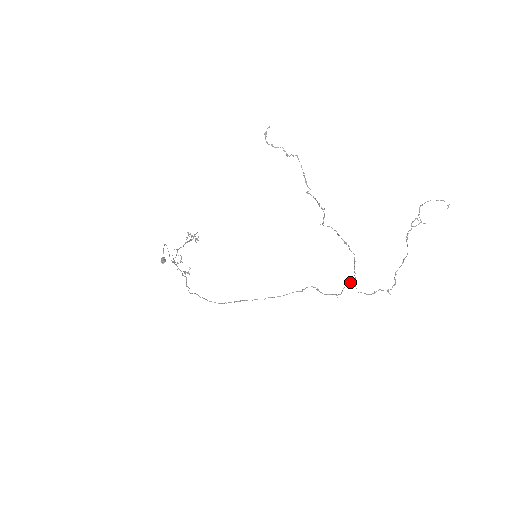
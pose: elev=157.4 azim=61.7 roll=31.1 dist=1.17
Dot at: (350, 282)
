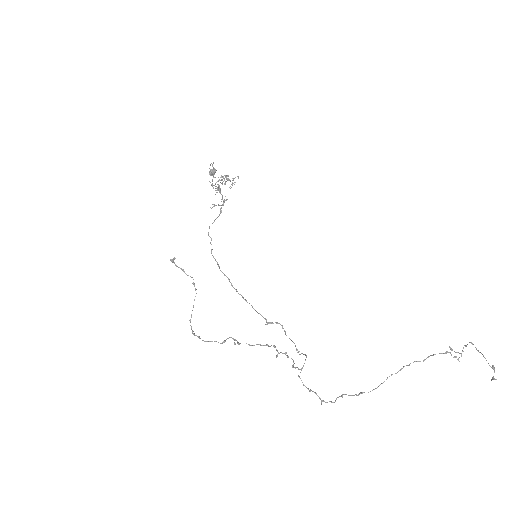
Dot at: occluded
